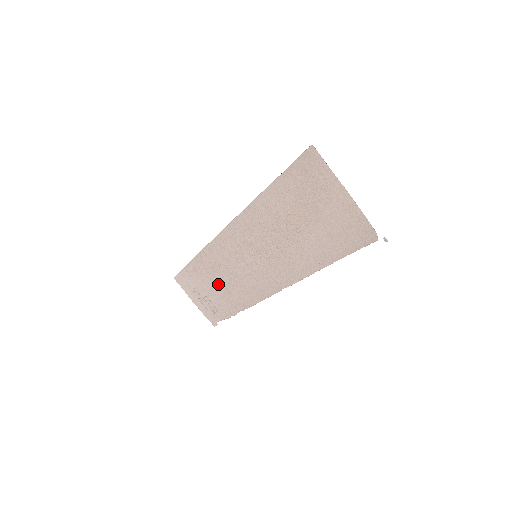
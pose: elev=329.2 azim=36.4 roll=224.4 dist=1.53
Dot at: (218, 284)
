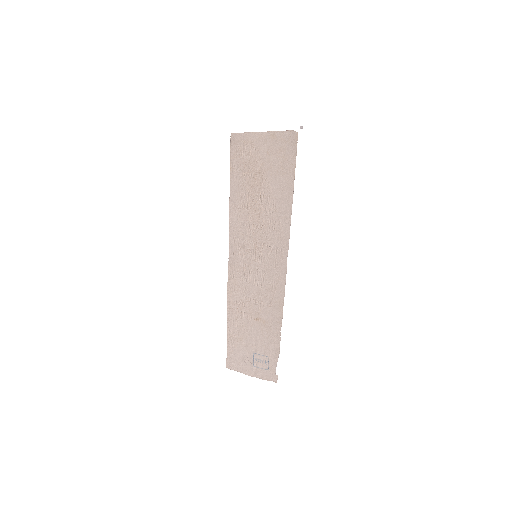
Dot at: (253, 325)
